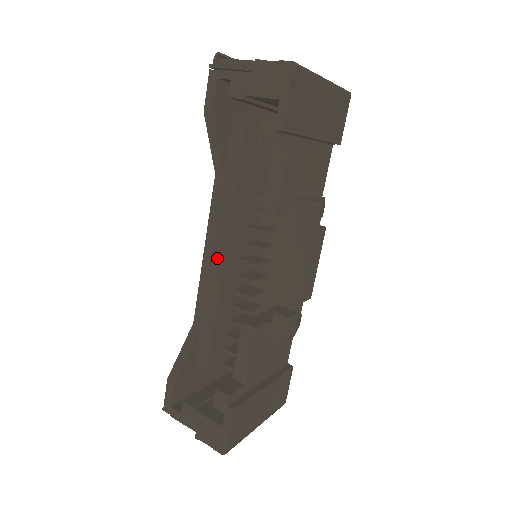
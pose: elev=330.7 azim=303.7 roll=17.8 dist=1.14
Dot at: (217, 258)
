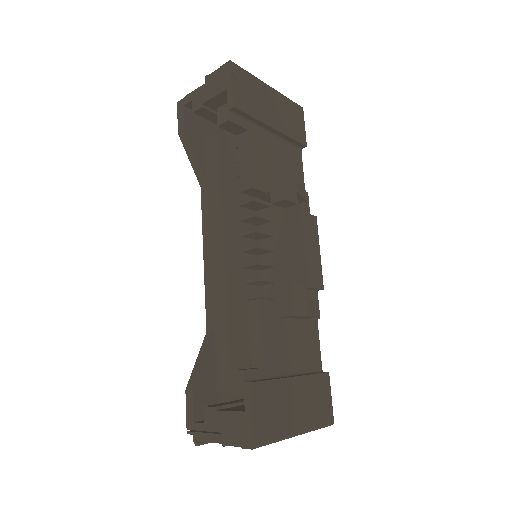
Dot at: (216, 259)
